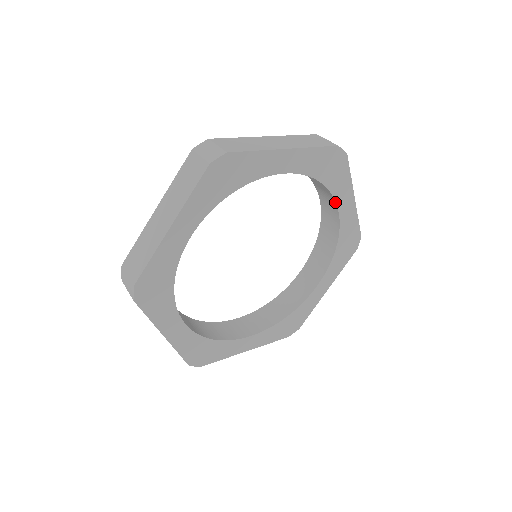
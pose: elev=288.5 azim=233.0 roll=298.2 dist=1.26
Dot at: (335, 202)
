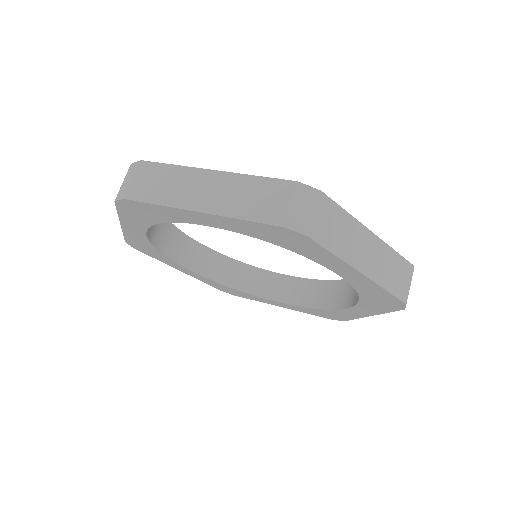
Dot at: (354, 305)
